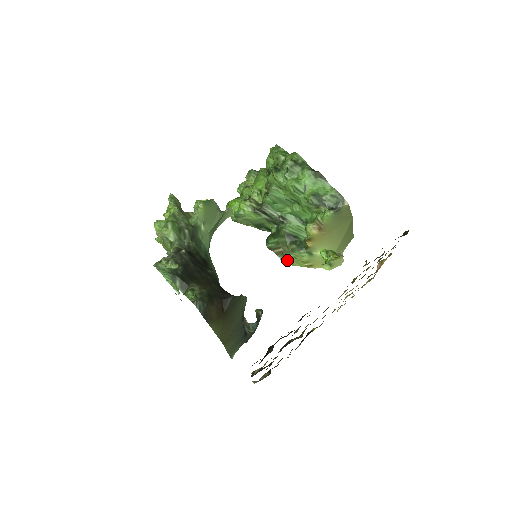
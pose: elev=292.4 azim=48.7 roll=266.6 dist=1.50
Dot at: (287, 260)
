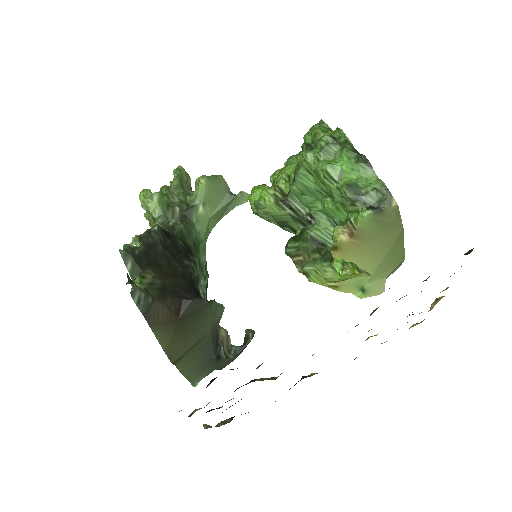
Dot at: (306, 273)
